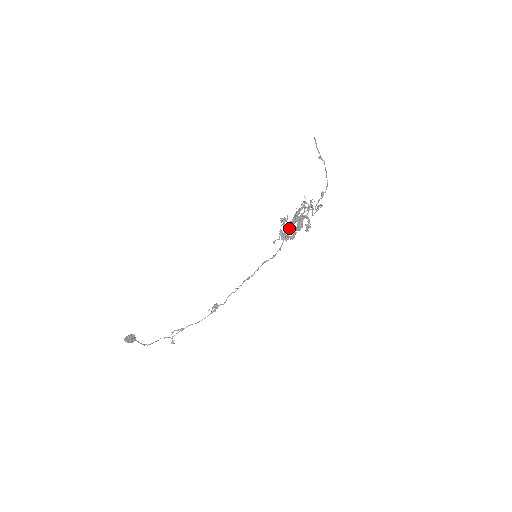
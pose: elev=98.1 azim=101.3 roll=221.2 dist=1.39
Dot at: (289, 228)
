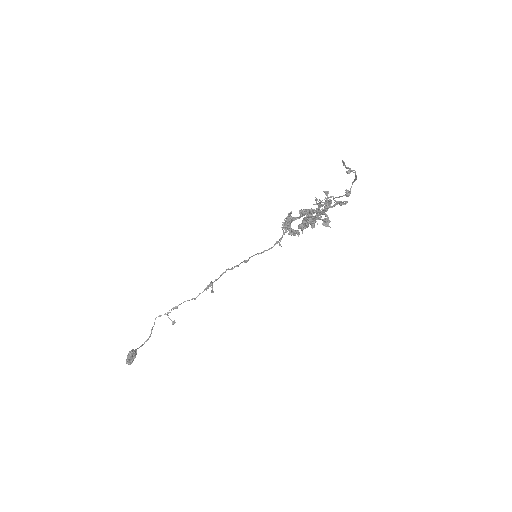
Dot at: occluded
